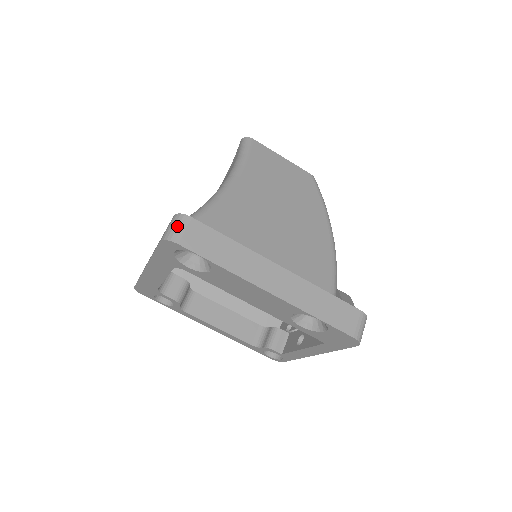
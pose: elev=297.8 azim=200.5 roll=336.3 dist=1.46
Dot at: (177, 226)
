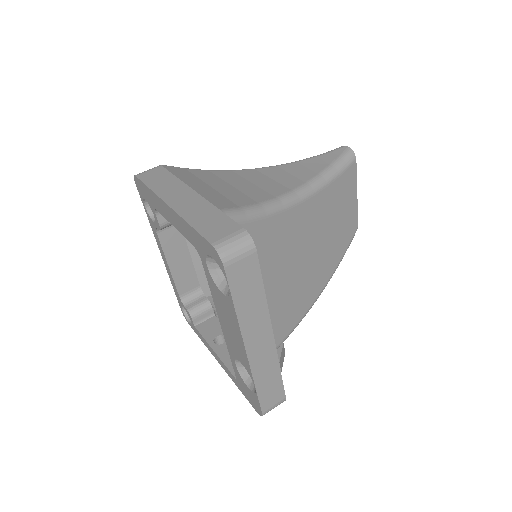
Dot at: (239, 249)
